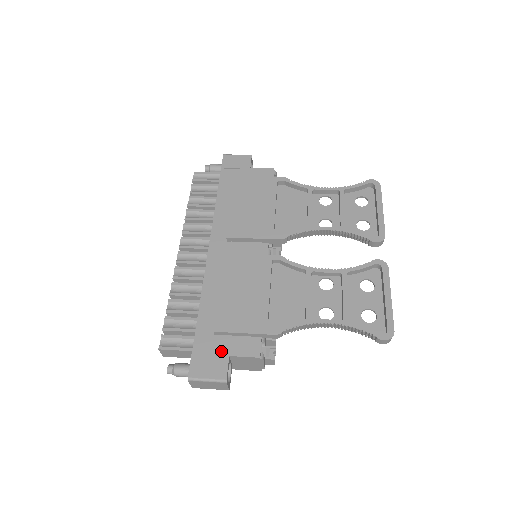
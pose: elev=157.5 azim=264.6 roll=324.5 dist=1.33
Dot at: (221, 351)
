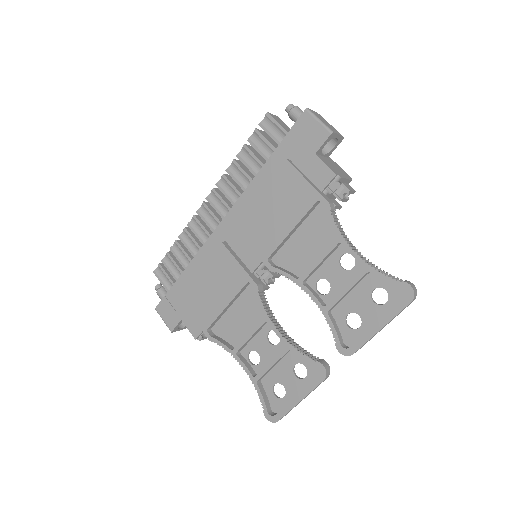
Dot at: (179, 312)
